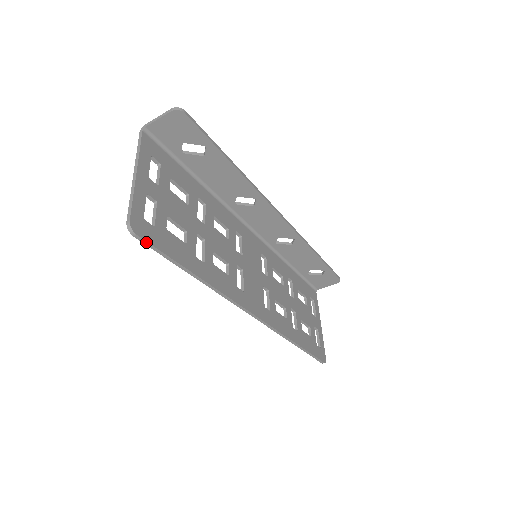
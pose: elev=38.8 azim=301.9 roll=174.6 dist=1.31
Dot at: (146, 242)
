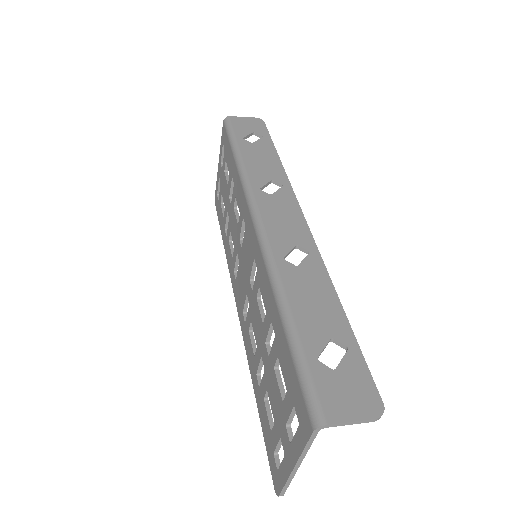
Dot at: occluded
